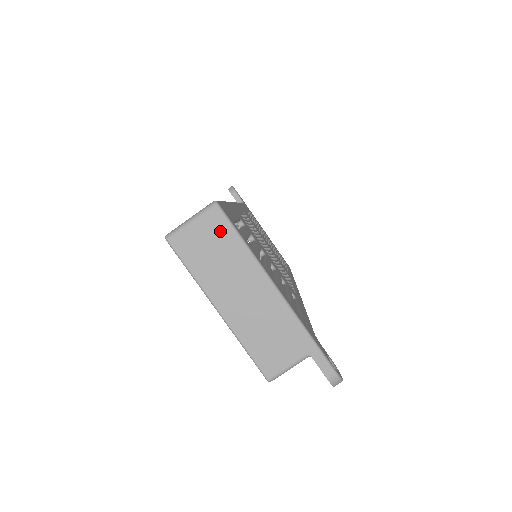
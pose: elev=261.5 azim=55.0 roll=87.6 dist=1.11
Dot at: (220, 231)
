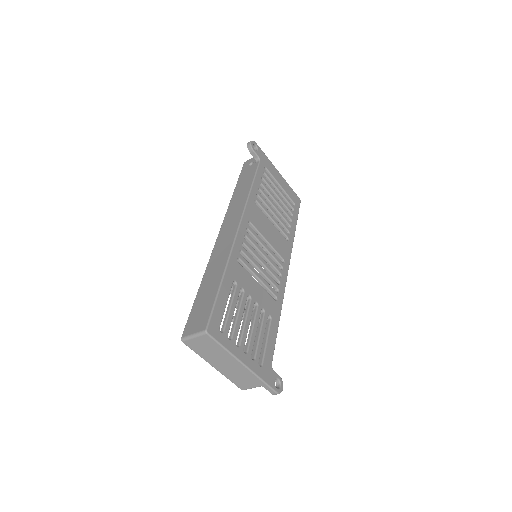
Dot at: (210, 343)
